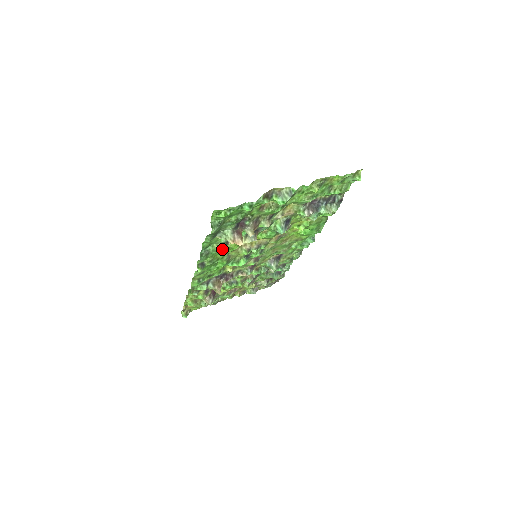
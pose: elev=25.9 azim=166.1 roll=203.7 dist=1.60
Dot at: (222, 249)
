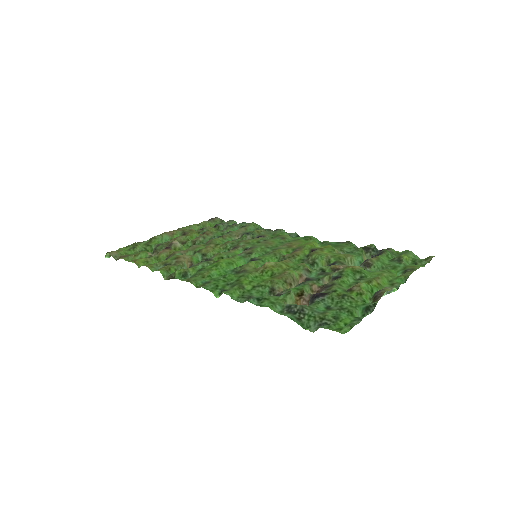
Dot at: (259, 284)
